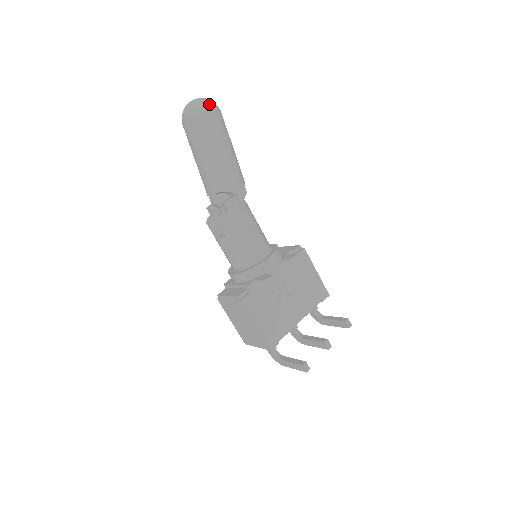
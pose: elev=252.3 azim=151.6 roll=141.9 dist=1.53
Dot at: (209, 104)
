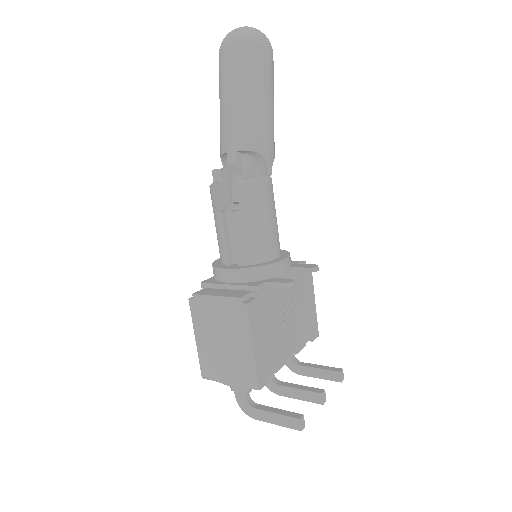
Dot at: (268, 39)
